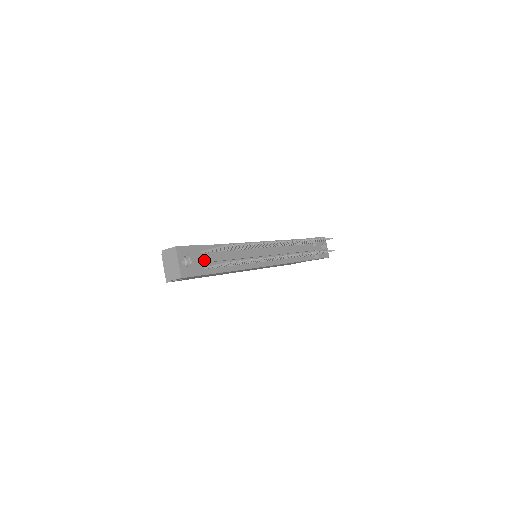
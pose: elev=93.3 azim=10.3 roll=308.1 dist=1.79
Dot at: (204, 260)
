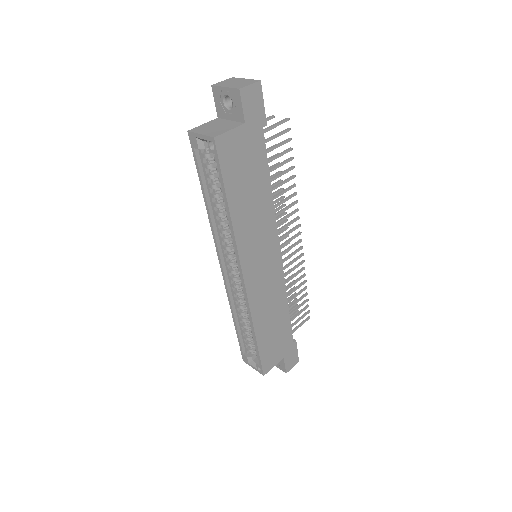
Dot at: occluded
